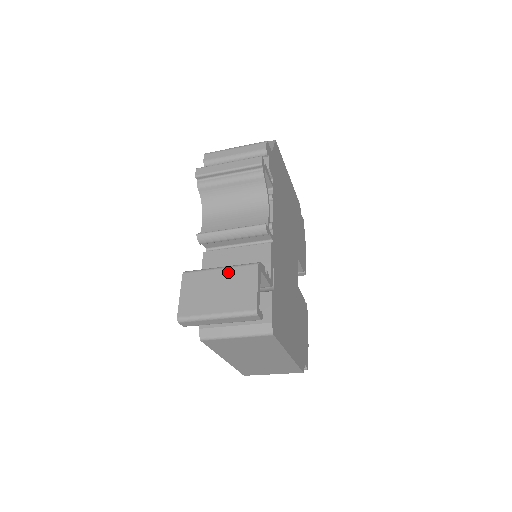
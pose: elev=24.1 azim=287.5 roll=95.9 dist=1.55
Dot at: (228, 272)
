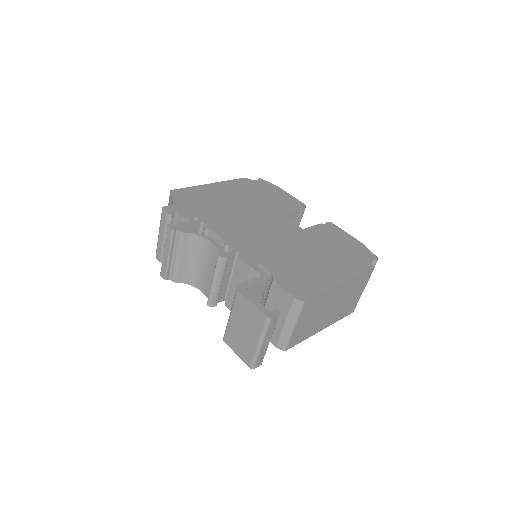
Dot at: (234, 313)
